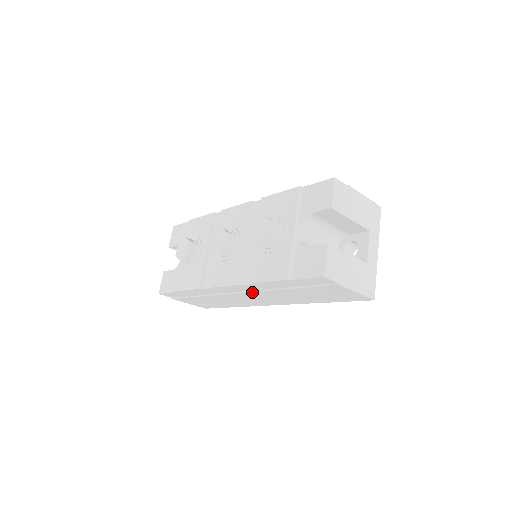
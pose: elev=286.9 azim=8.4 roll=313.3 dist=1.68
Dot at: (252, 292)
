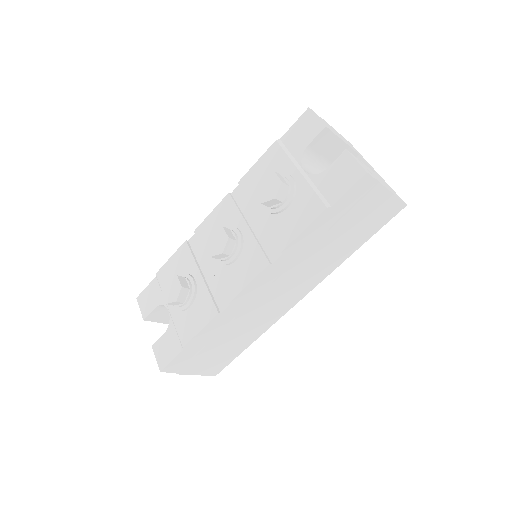
Dot at: (282, 275)
